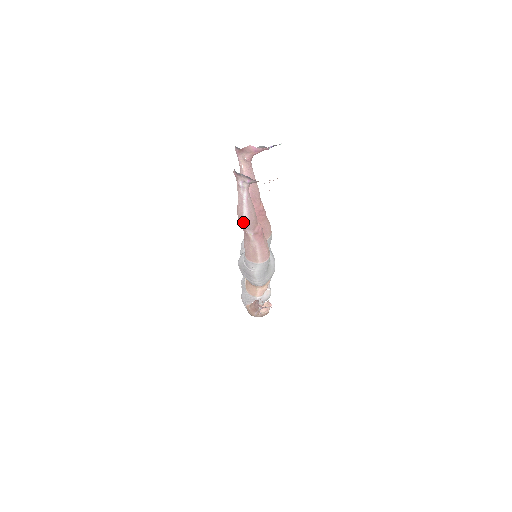
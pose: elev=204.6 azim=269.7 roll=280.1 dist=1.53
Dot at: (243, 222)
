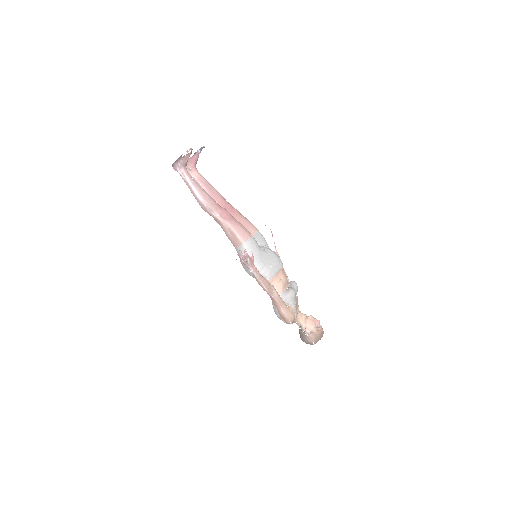
Dot at: (203, 205)
